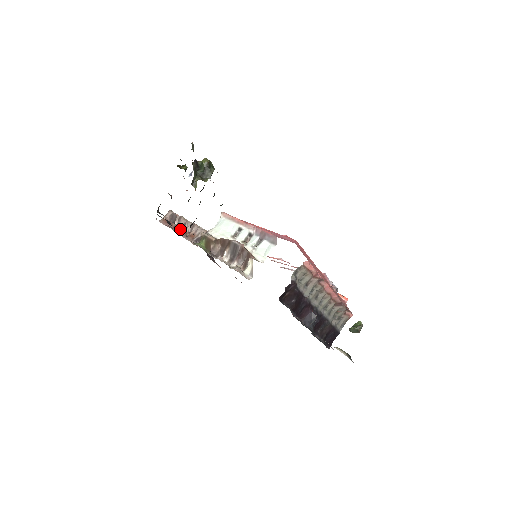
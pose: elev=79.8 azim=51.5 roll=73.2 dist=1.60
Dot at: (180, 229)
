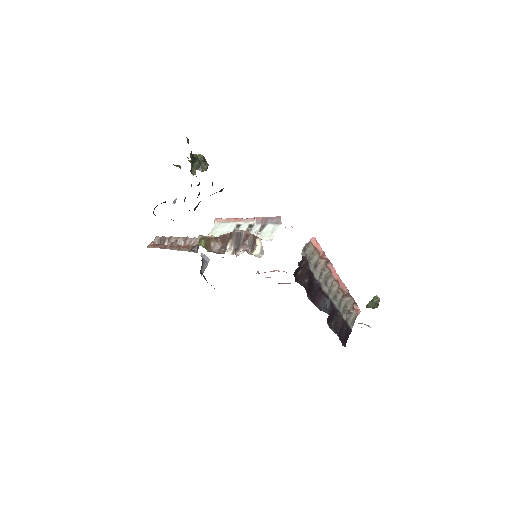
Dot at: (172, 246)
